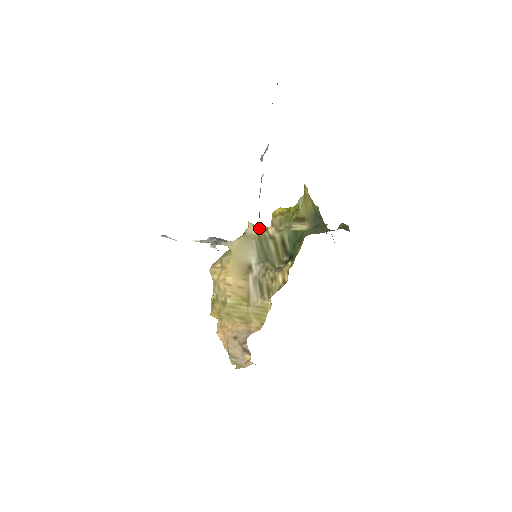
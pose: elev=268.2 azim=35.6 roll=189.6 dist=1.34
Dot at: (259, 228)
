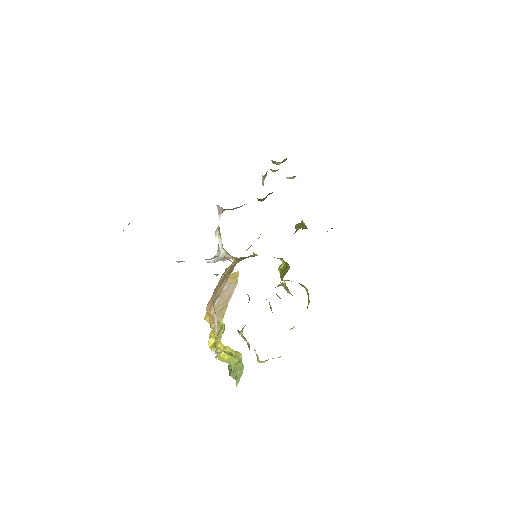
Dot at: occluded
